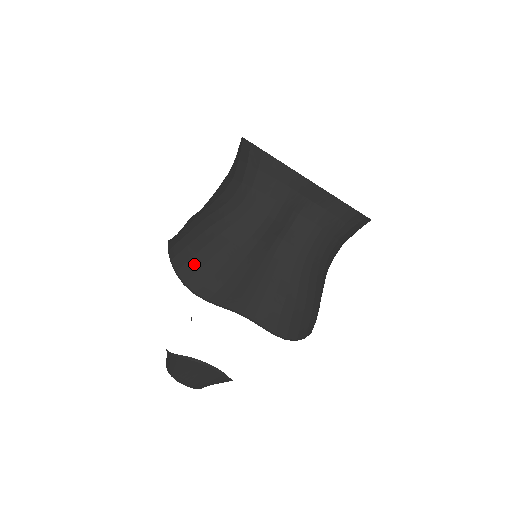
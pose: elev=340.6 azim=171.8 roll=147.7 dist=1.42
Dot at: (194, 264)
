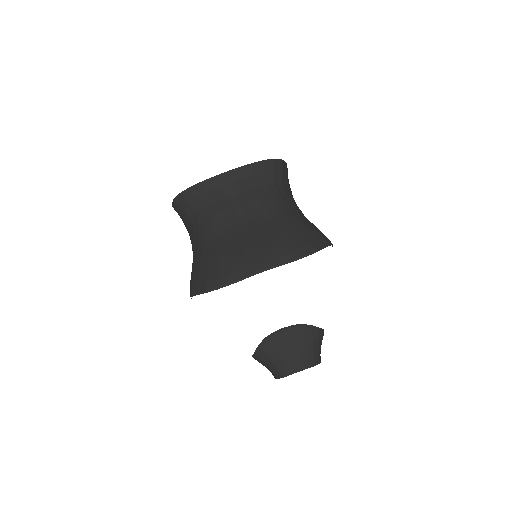
Dot at: (202, 277)
